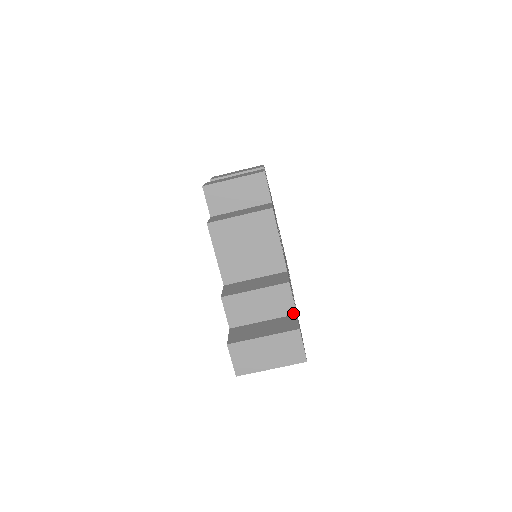
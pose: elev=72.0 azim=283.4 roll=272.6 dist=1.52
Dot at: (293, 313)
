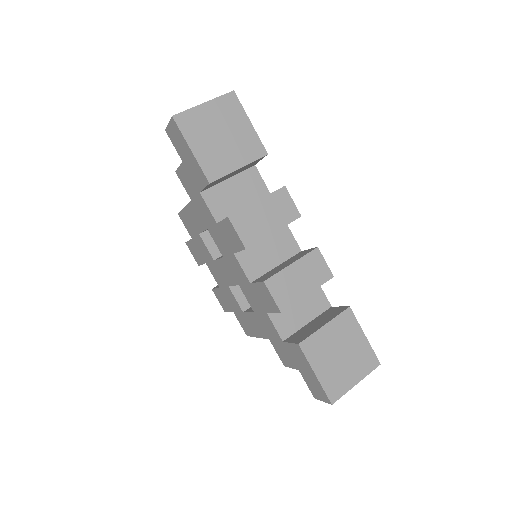
Dot at: occluded
